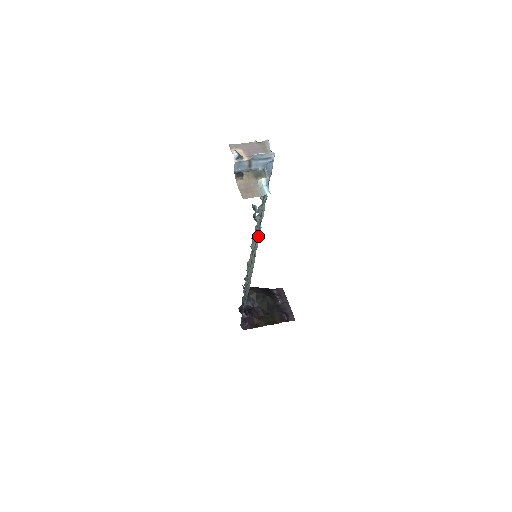
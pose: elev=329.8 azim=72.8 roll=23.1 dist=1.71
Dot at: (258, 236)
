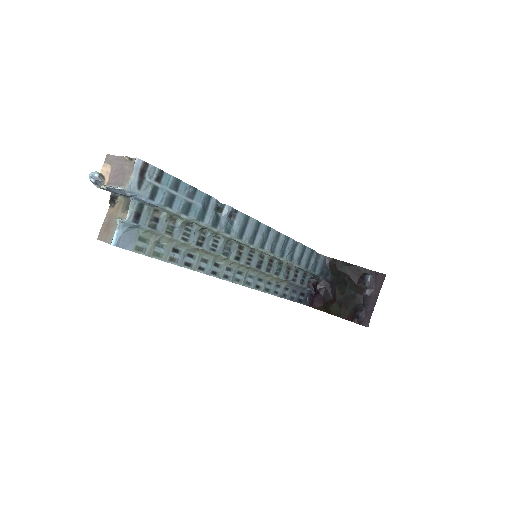
Dot at: (210, 251)
